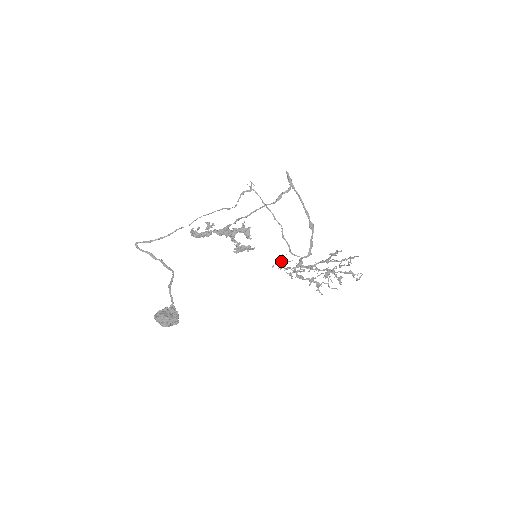
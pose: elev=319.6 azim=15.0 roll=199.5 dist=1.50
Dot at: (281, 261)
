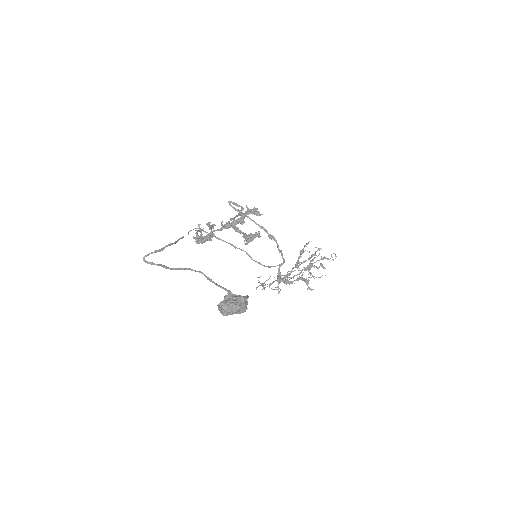
Dot at: (260, 283)
